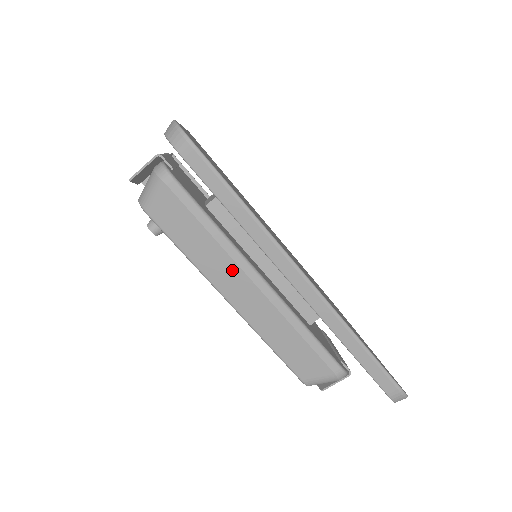
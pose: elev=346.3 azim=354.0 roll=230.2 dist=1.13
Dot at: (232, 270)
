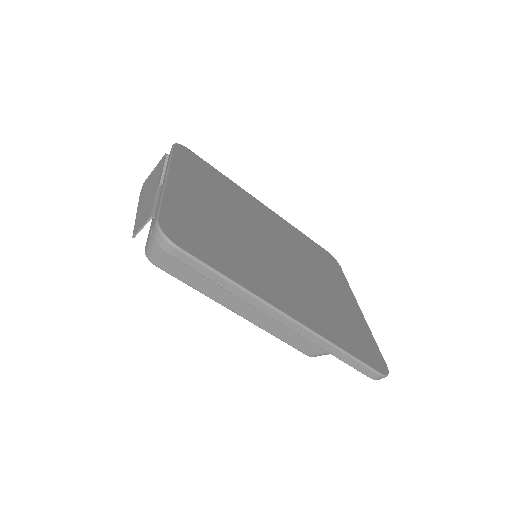
Dot at: (234, 295)
